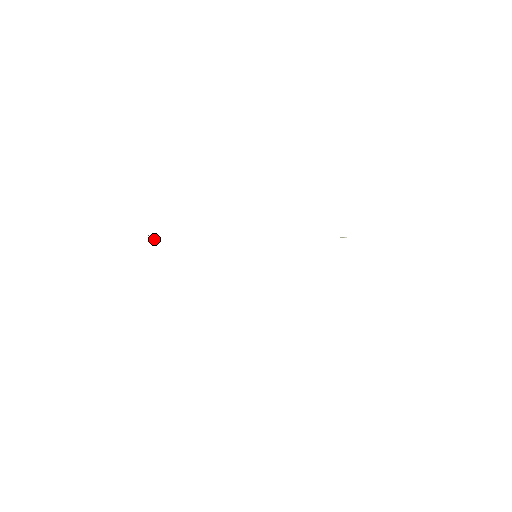
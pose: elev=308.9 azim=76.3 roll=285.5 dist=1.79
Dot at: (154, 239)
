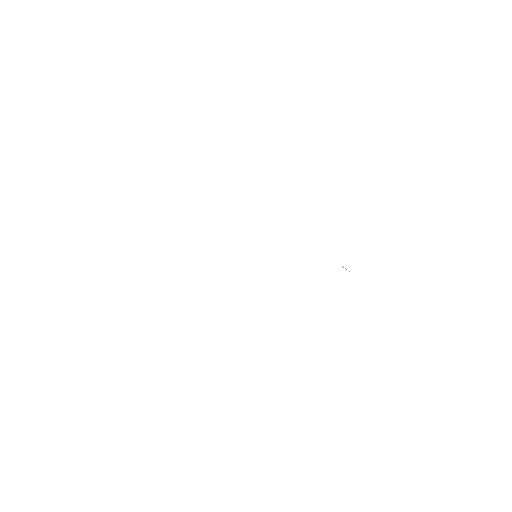
Dot at: occluded
